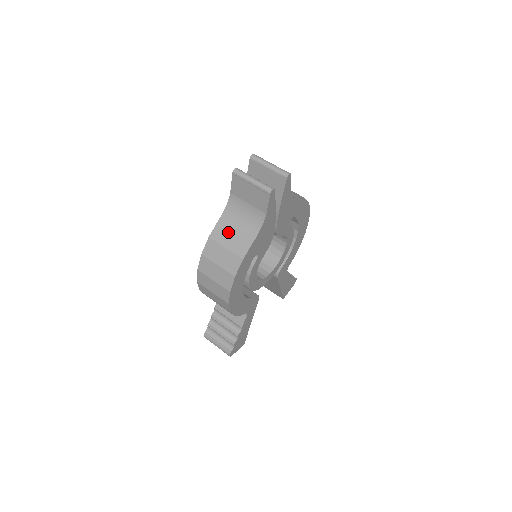
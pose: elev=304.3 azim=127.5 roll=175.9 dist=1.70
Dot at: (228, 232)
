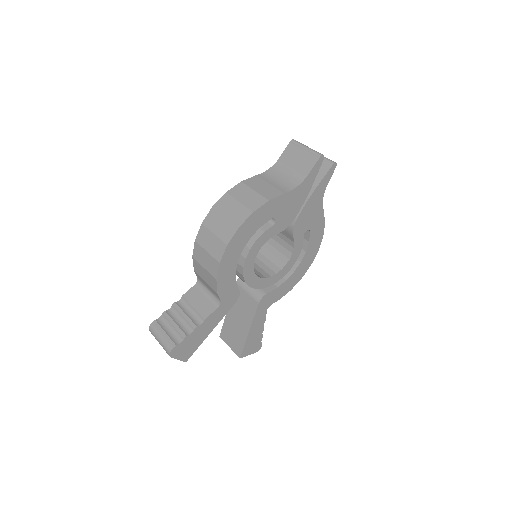
Dot at: (262, 183)
